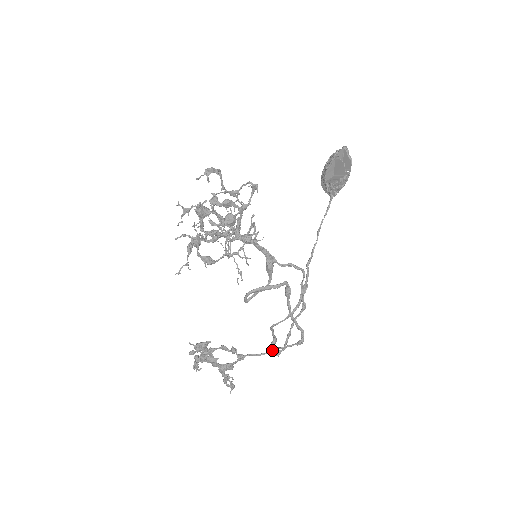
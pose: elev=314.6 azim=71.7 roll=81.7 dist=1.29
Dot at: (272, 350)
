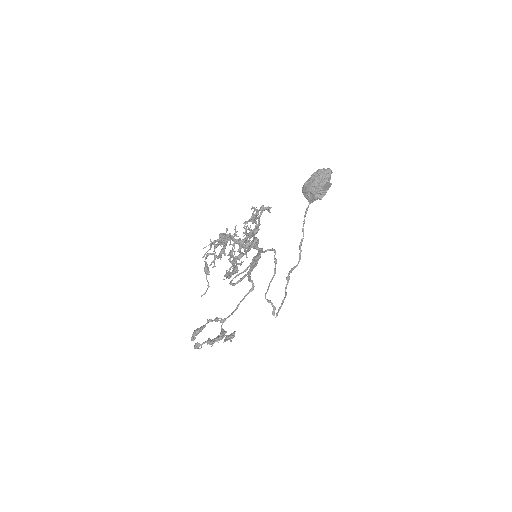
Dot at: occluded
